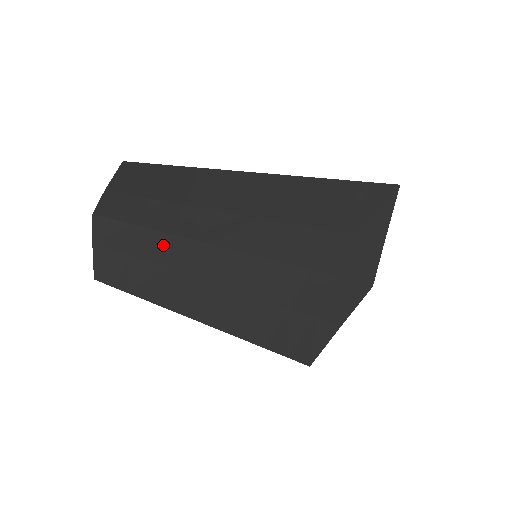
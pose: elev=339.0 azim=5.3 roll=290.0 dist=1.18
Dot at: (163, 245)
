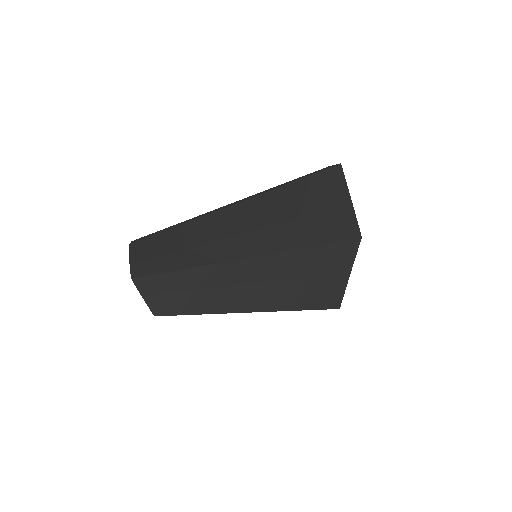
Dot at: (187, 277)
